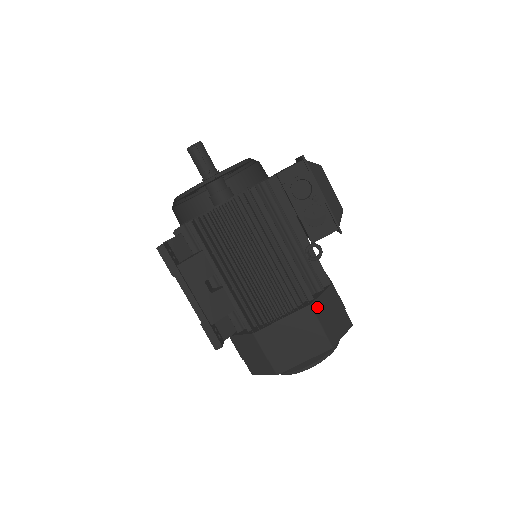
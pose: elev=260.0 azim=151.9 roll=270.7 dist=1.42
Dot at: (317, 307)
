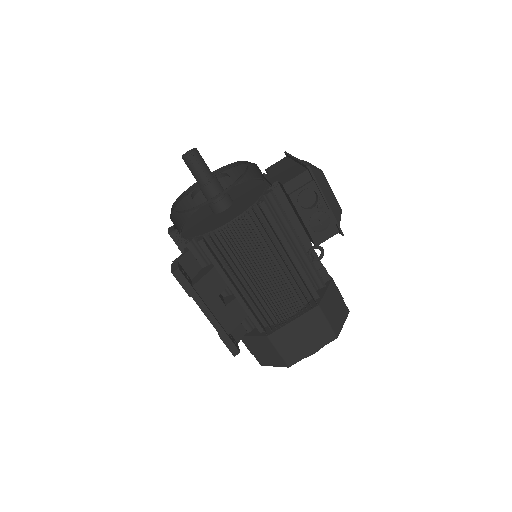
Dot at: (324, 305)
